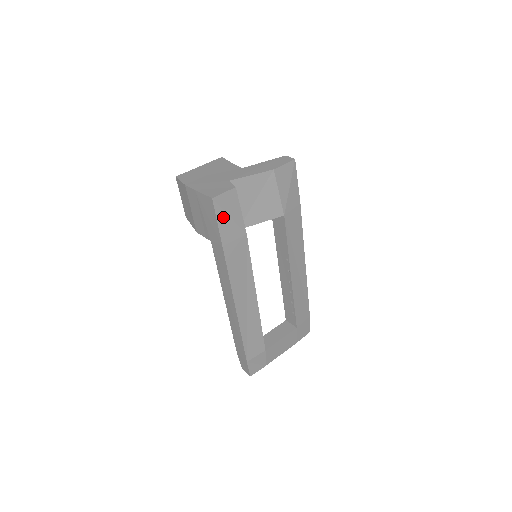
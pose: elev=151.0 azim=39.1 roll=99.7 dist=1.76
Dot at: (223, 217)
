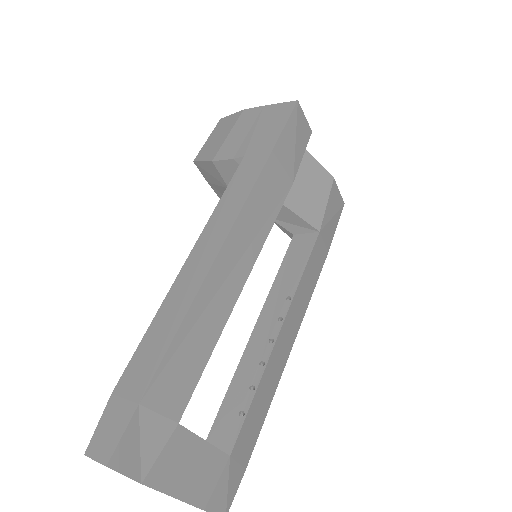
Dot at: (292, 130)
